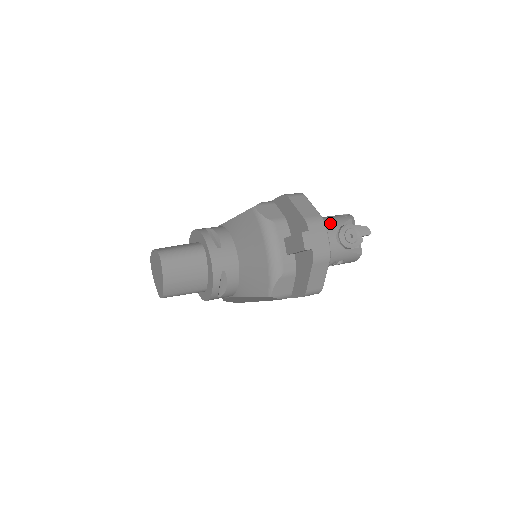
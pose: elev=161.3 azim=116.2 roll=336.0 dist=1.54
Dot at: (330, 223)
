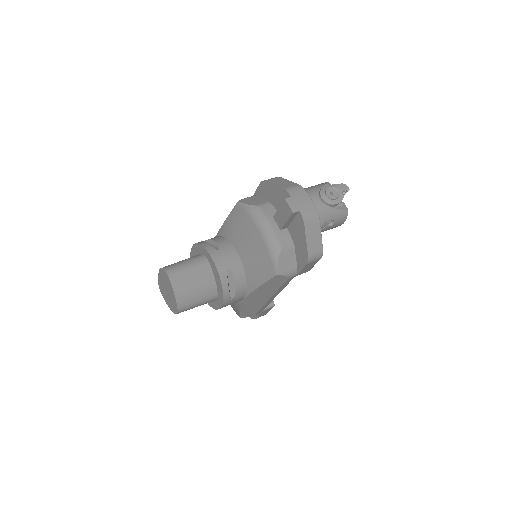
Dot at: (309, 189)
